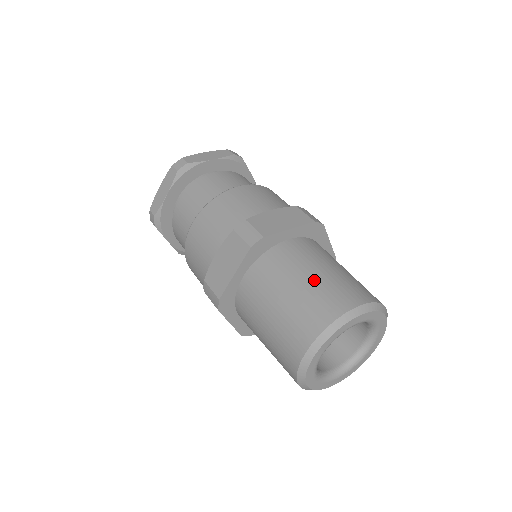
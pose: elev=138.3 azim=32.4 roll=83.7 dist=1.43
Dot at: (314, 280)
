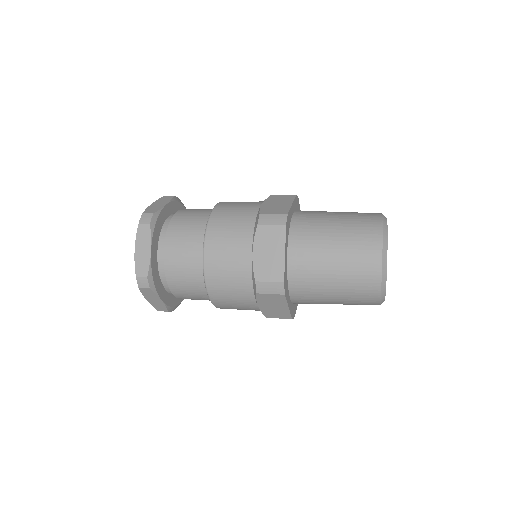
Dot at: occluded
